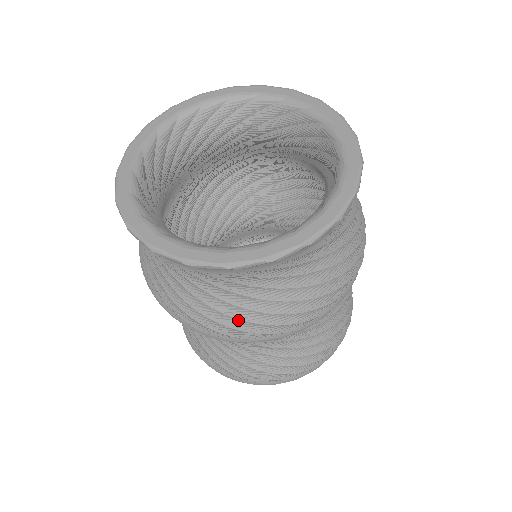
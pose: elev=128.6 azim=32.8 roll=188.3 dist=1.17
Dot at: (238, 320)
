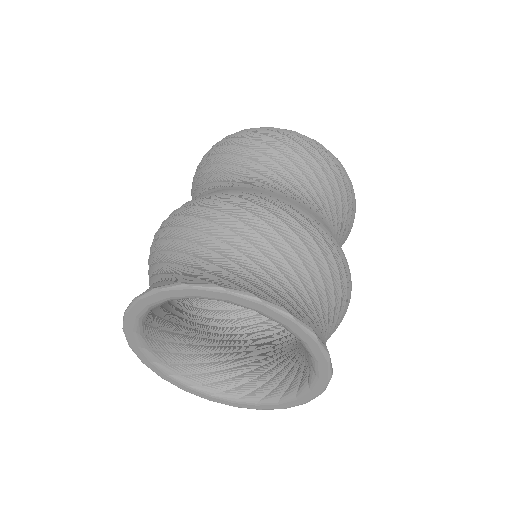
Dot at: occluded
